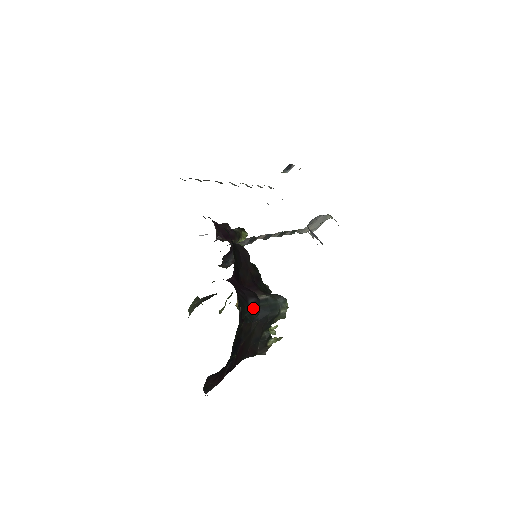
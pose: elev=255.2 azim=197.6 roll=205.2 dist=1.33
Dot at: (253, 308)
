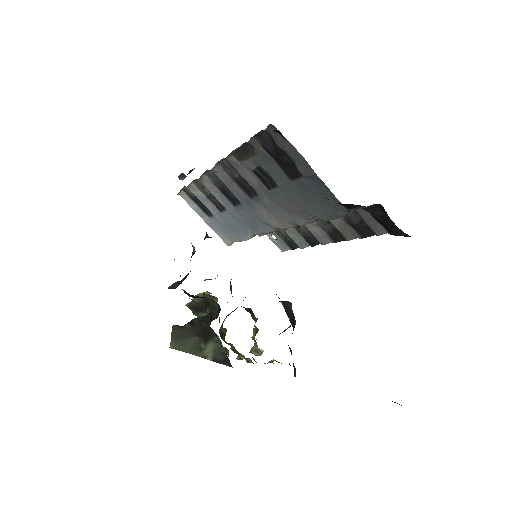
Dot at: occluded
